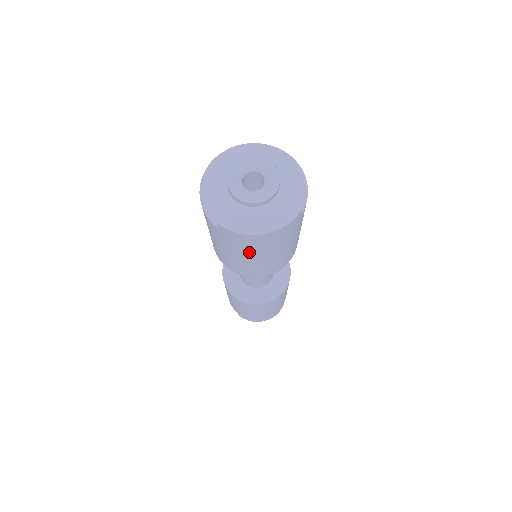
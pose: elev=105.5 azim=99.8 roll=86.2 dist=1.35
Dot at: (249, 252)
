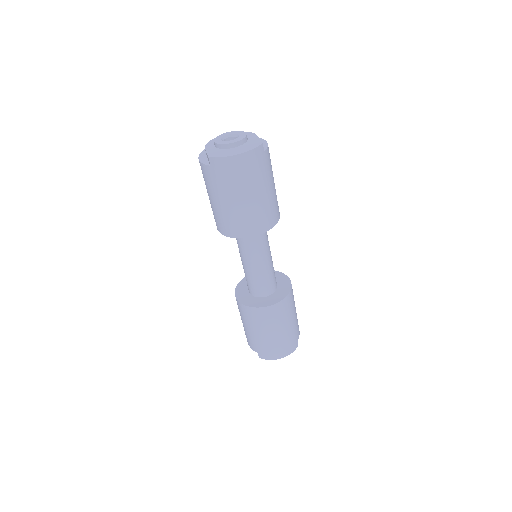
Dot at: (235, 187)
